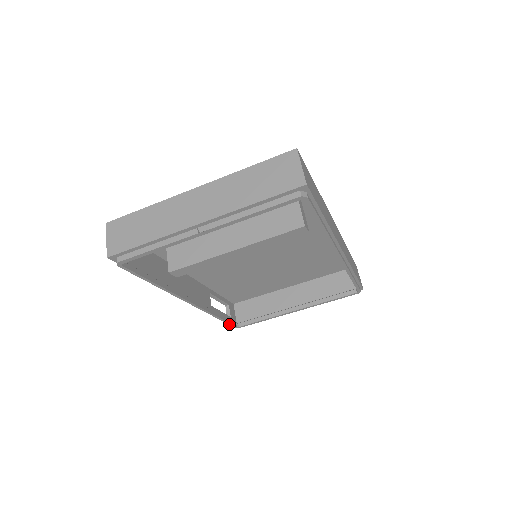
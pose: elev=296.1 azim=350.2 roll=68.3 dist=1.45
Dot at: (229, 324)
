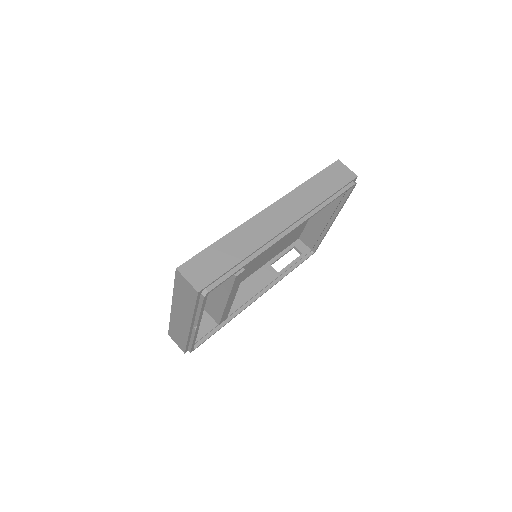
Dot at: occluded
